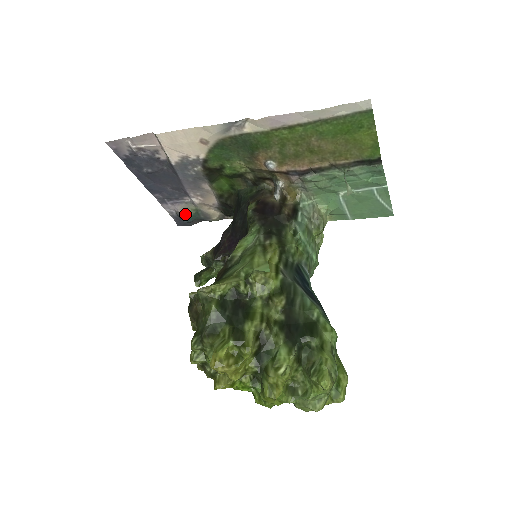
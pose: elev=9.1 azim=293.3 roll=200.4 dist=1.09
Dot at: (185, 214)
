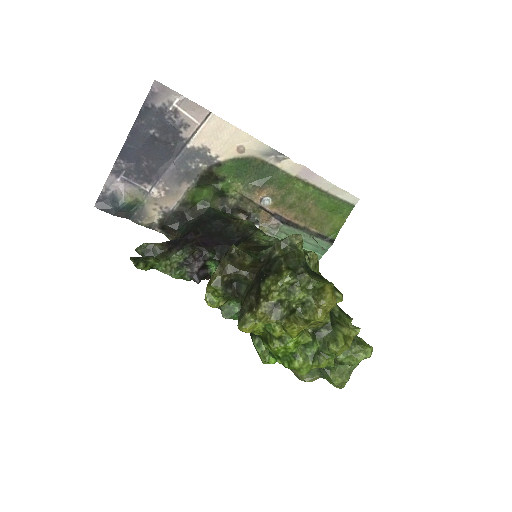
Dot at: (128, 199)
